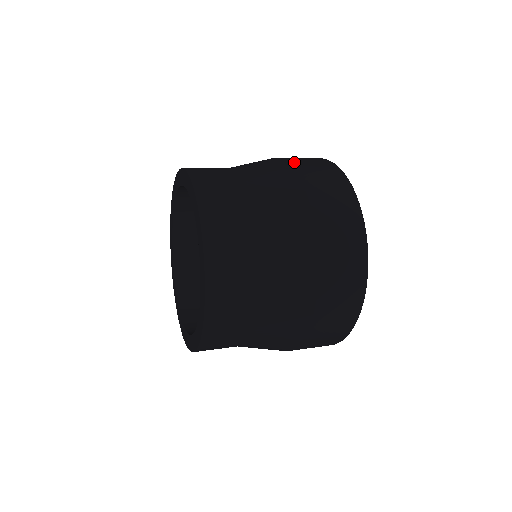
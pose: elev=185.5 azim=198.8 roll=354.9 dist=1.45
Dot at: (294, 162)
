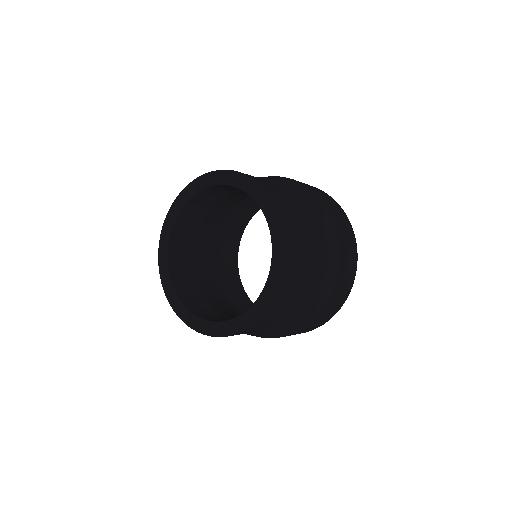
Dot at: (320, 196)
